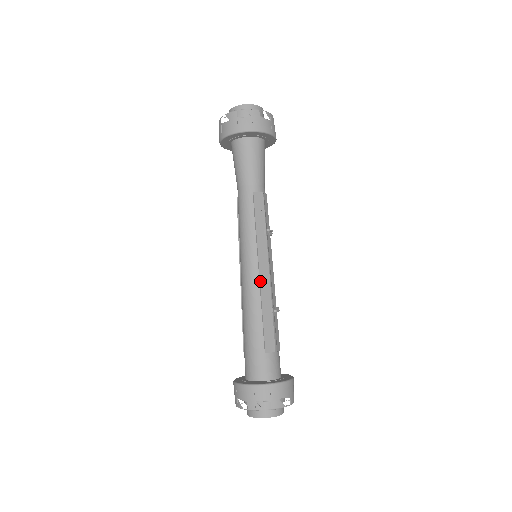
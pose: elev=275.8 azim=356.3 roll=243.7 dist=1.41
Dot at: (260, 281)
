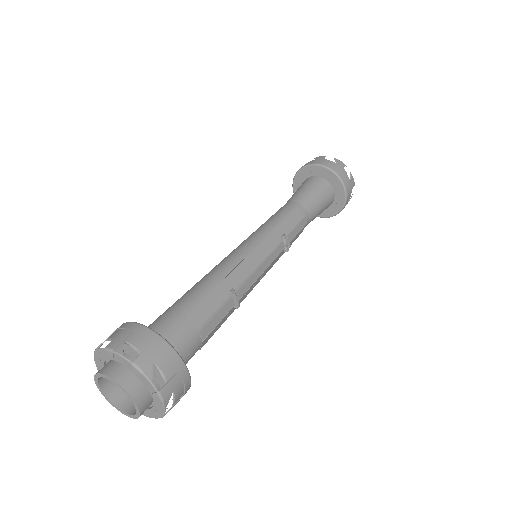
Dot at: (243, 260)
